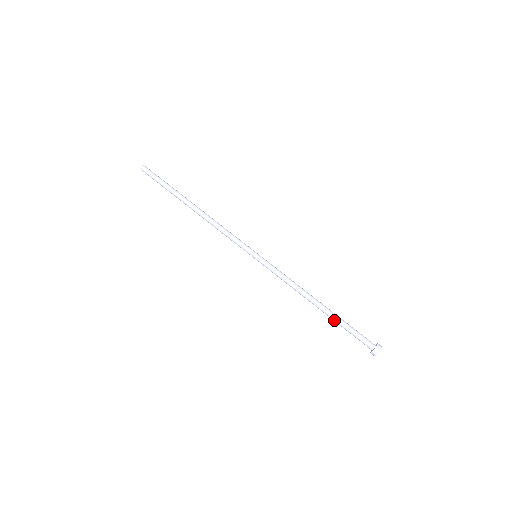
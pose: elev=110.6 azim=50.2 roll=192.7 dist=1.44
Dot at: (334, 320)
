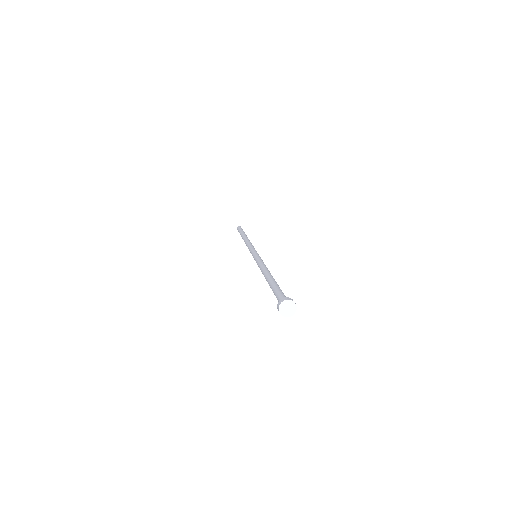
Dot at: (271, 288)
